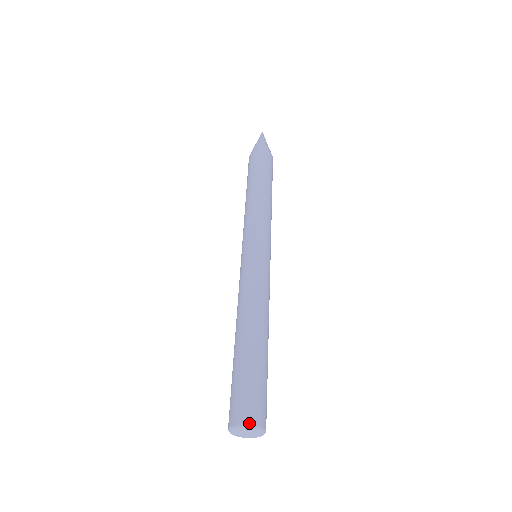
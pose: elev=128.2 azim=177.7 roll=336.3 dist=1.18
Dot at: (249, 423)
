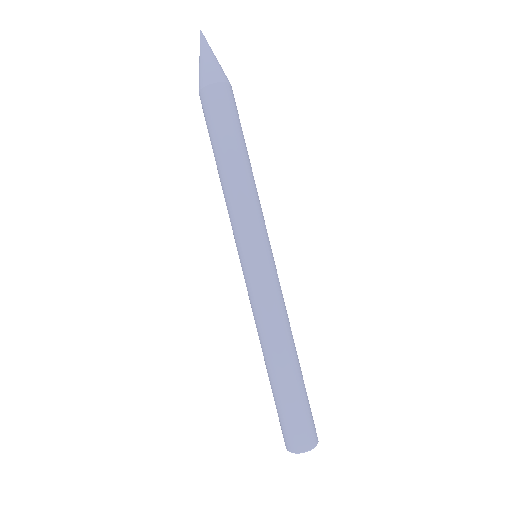
Dot at: (316, 445)
